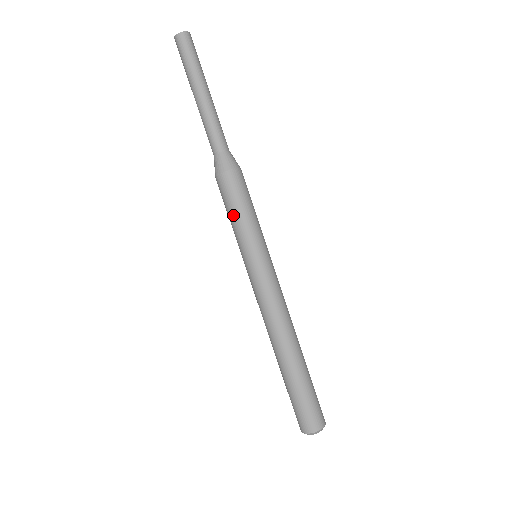
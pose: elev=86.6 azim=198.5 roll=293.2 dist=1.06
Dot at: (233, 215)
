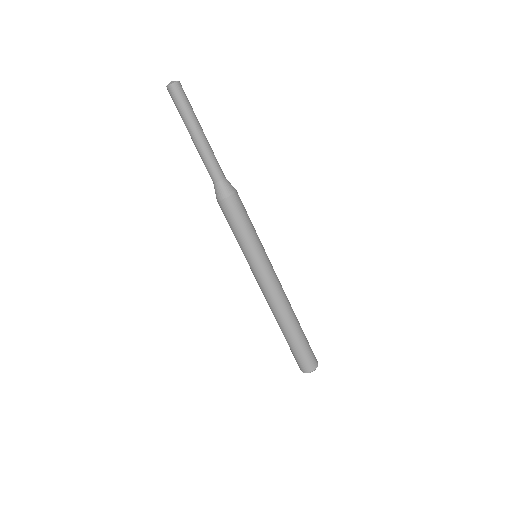
Dot at: (236, 230)
